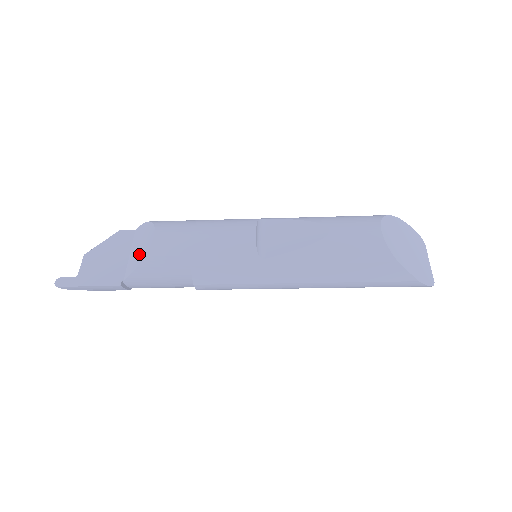
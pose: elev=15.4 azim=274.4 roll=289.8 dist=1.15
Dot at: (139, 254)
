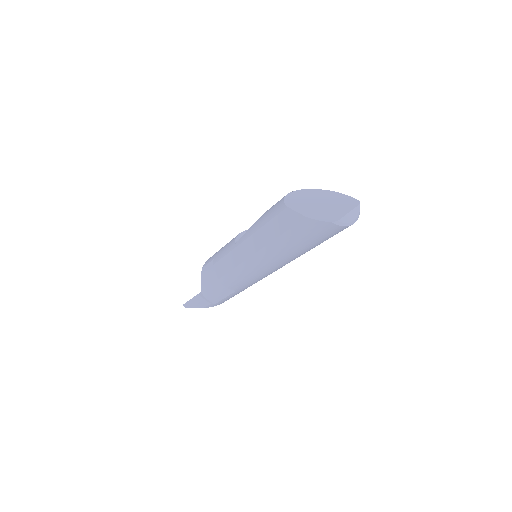
Dot at: occluded
